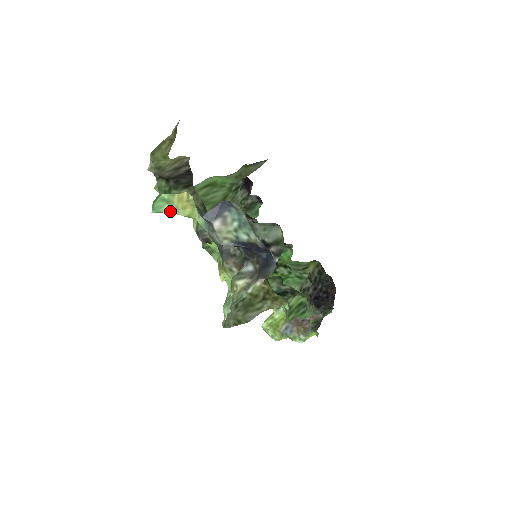
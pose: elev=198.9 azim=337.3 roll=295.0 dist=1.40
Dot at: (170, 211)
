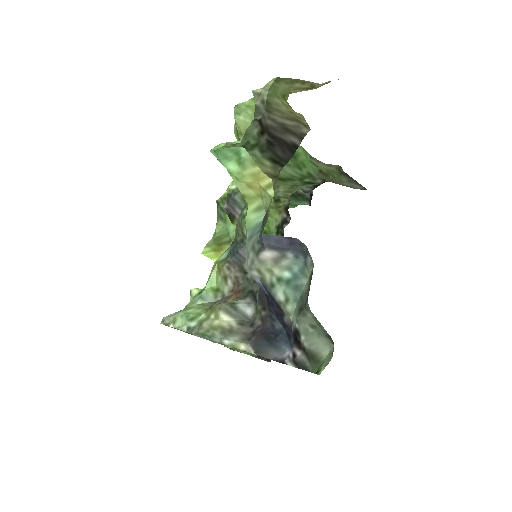
Dot at: (231, 171)
